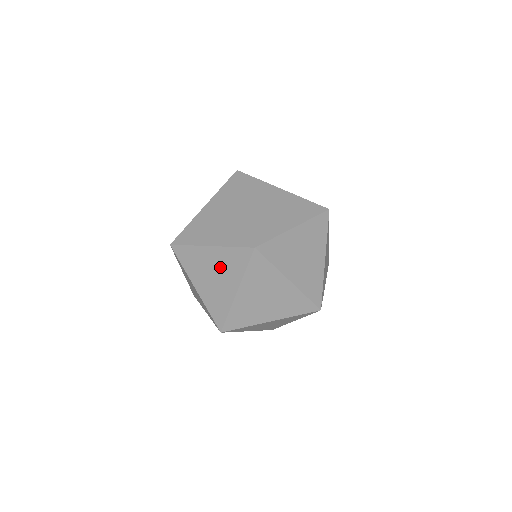
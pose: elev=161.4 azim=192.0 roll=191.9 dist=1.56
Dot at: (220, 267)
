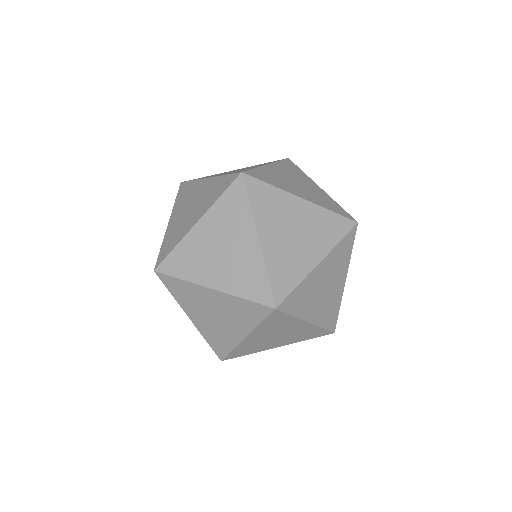
Dot at: (222, 232)
